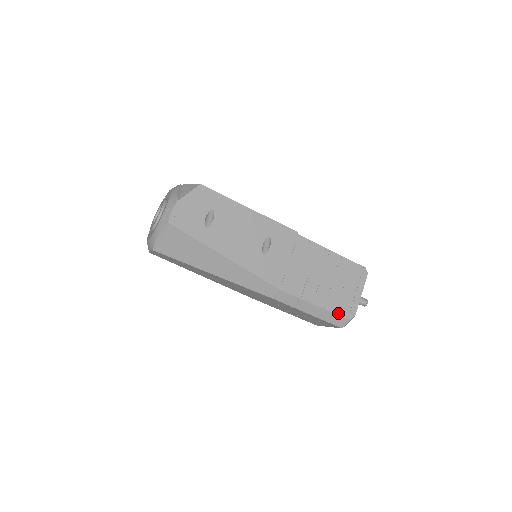
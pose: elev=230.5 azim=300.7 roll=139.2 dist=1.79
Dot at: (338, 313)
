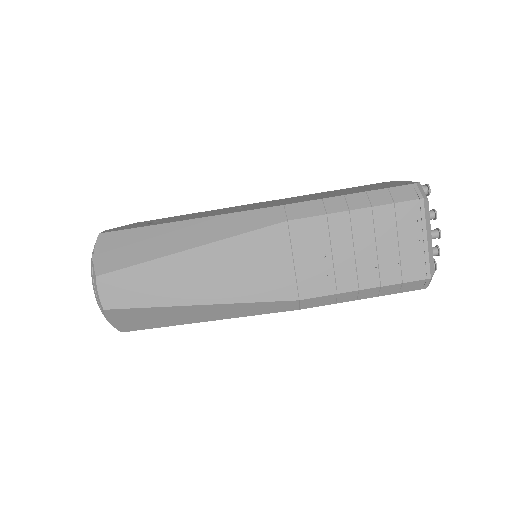
Dot at: (391, 187)
